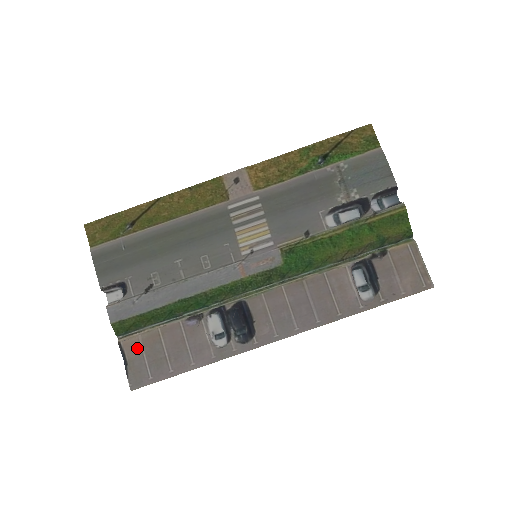
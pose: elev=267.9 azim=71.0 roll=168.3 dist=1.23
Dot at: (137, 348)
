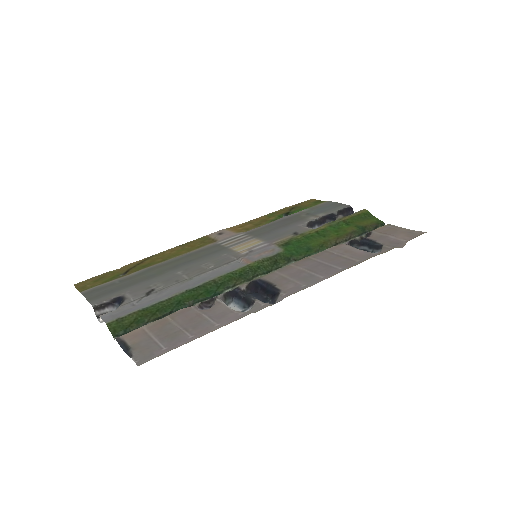
Dot at: (142, 334)
